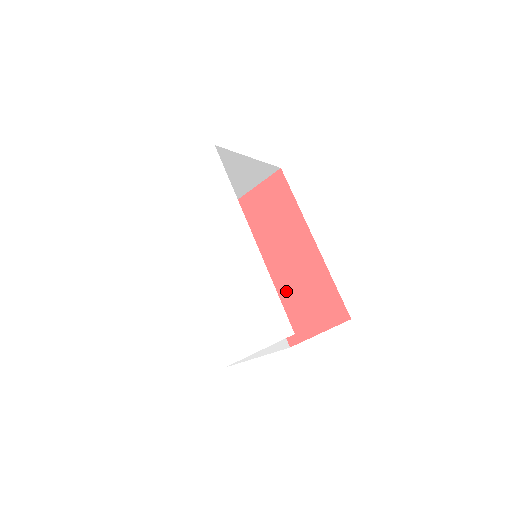
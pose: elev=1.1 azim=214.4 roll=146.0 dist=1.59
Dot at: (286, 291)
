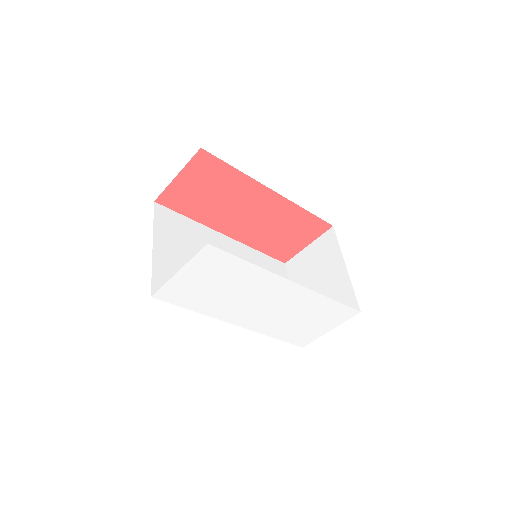
Dot at: (263, 235)
